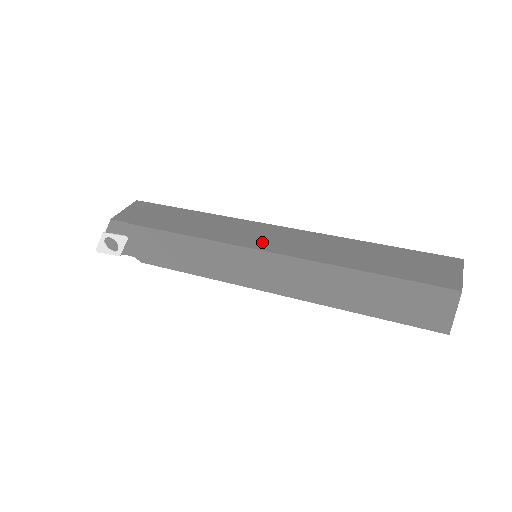
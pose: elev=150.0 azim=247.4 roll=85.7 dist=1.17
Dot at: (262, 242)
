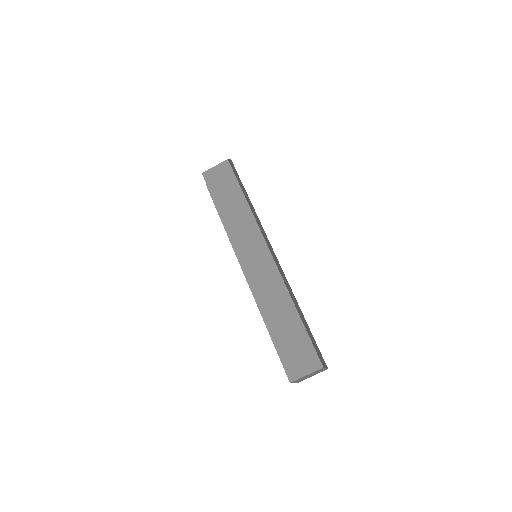
Dot at: (248, 261)
